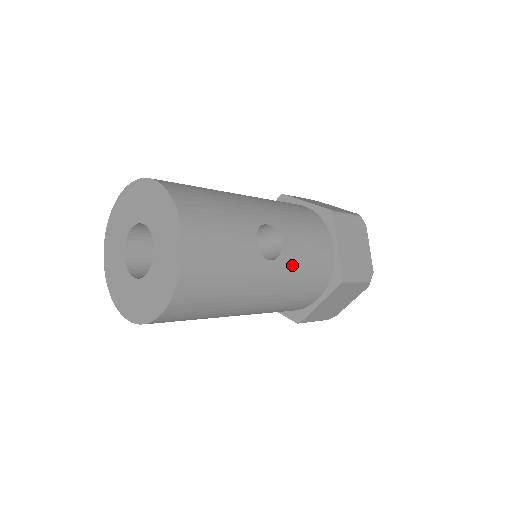
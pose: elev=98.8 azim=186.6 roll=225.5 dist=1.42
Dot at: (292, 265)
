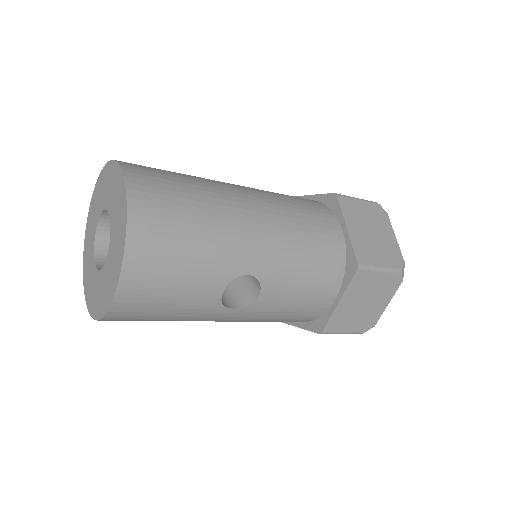
Dot at: (263, 311)
